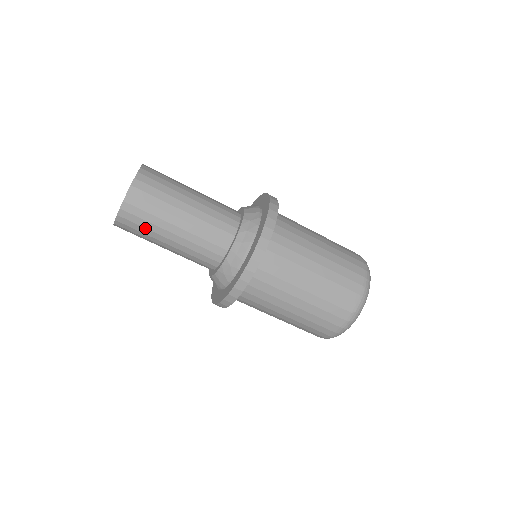
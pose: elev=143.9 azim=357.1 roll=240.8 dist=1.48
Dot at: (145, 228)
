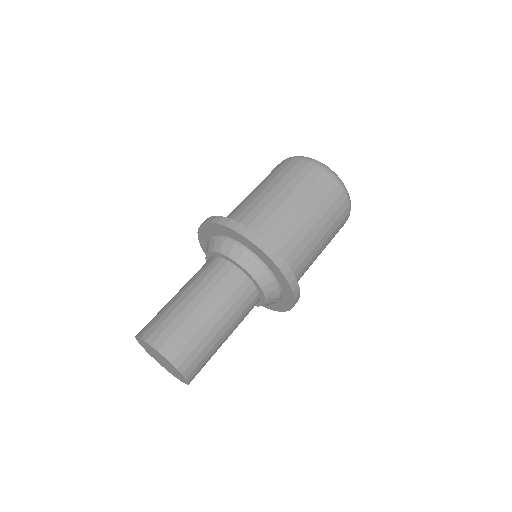
Dot at: (208, 358)
